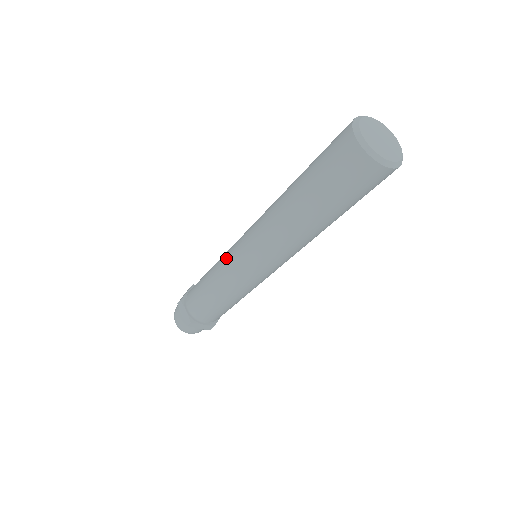
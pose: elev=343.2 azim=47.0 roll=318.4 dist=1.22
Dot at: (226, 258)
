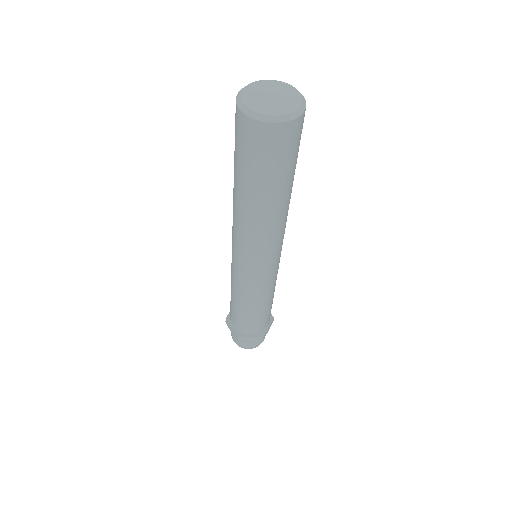
Dot at: (231, 267)
